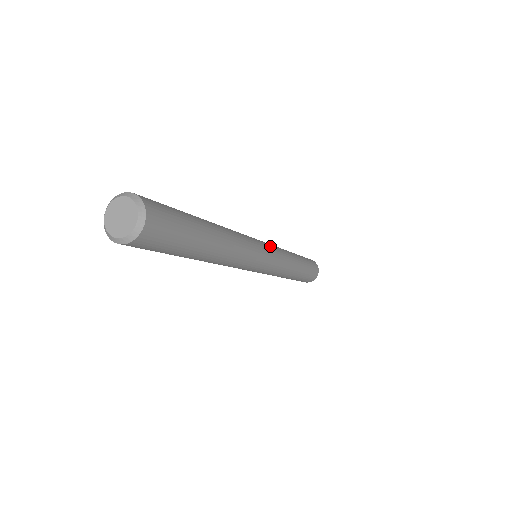
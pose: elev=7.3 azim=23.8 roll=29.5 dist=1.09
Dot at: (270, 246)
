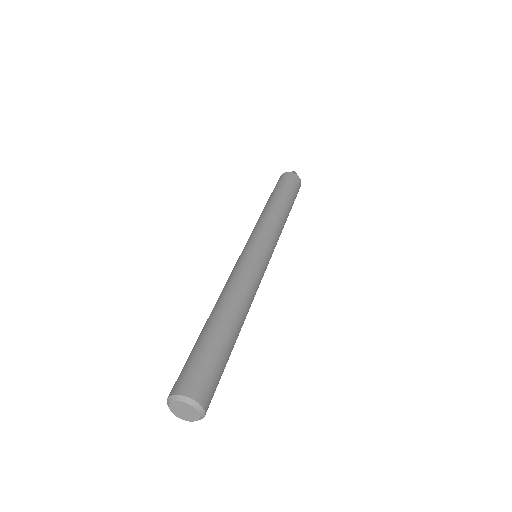
Dot at: (257, 240)
